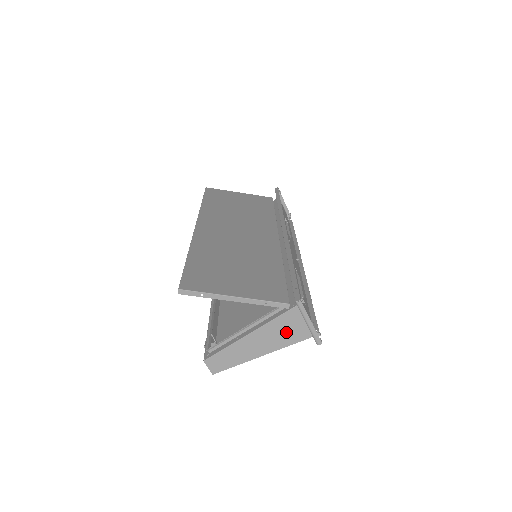
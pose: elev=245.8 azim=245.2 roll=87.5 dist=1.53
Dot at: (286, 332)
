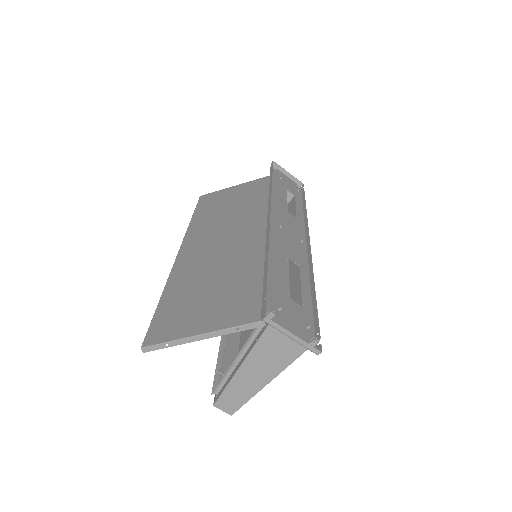
Dot at: (279, 350)
